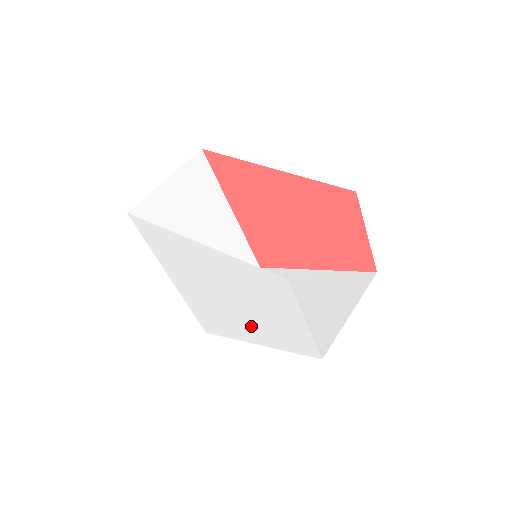
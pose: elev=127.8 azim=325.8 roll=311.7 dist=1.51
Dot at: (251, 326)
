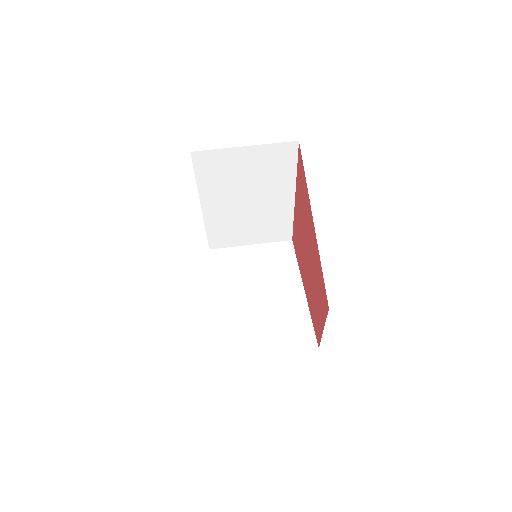
Dot at: occluded
